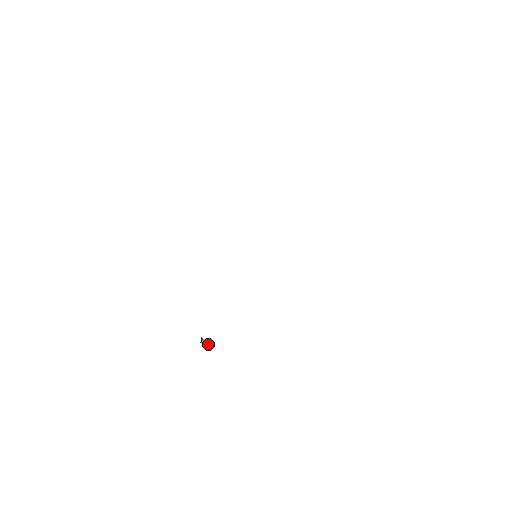
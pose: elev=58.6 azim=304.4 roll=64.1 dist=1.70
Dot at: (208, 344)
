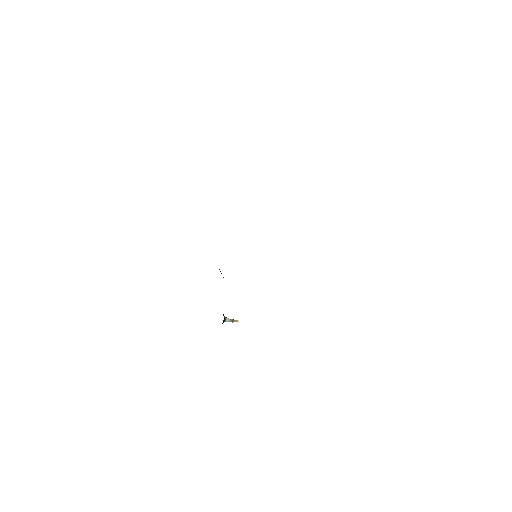
Dot at: (236, 321)
